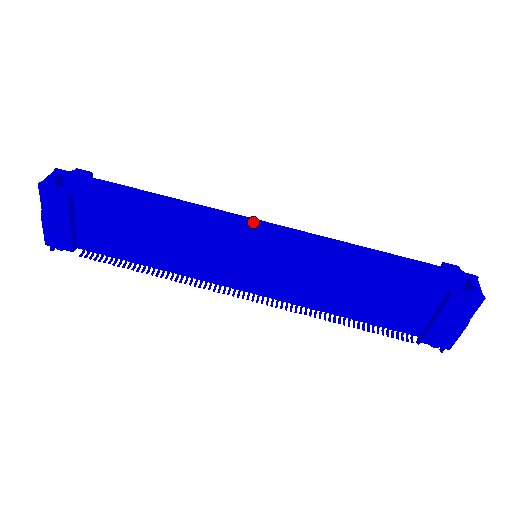
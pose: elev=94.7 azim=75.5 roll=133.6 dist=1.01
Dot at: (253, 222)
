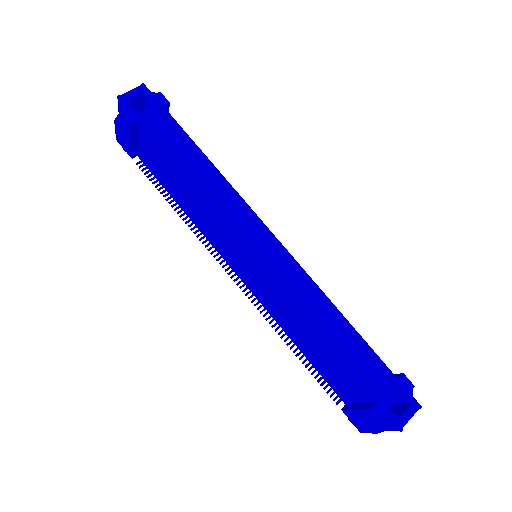
Dot at: (265, 231)
